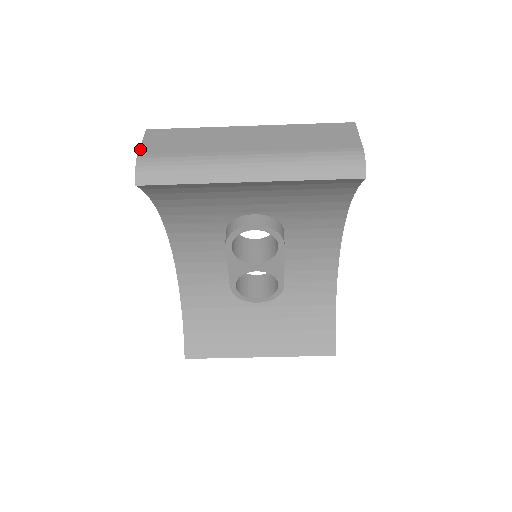
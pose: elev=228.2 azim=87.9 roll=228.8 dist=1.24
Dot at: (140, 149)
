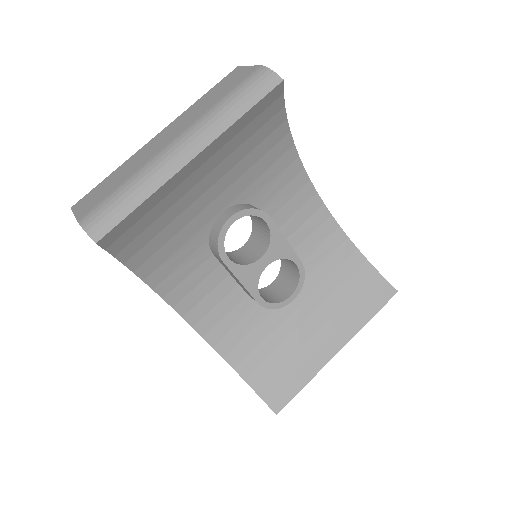
Dot at: (76, 217)
